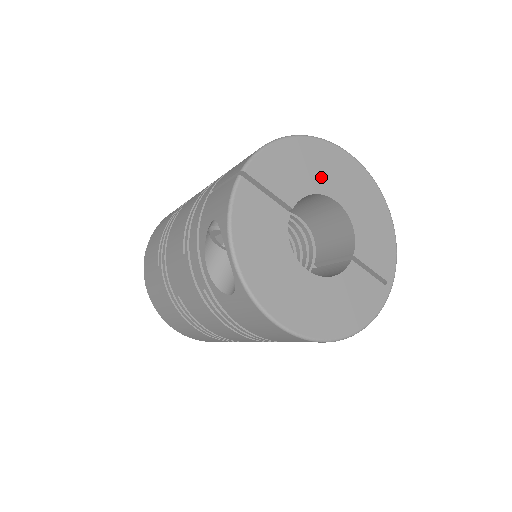
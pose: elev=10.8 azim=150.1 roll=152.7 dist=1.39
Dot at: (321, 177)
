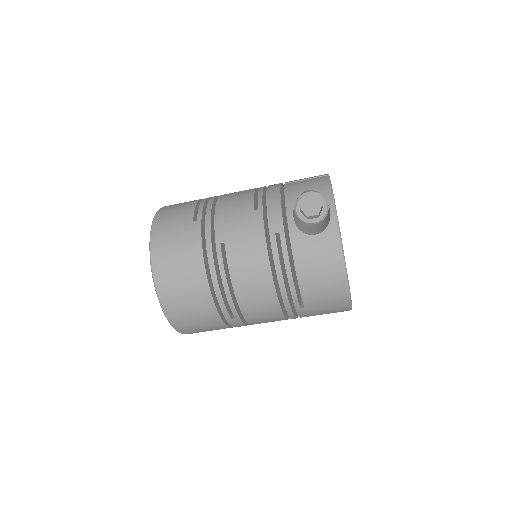
Dot at: occluded
